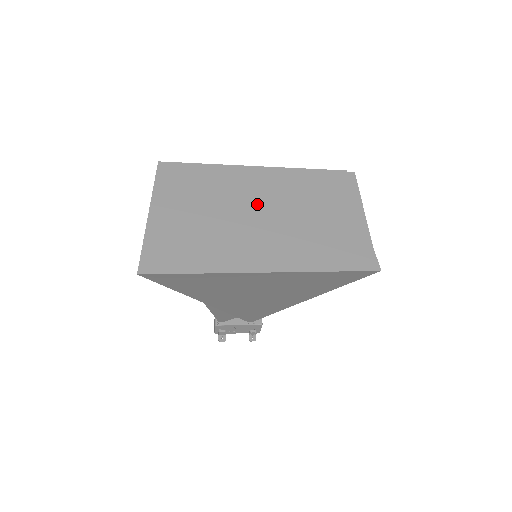
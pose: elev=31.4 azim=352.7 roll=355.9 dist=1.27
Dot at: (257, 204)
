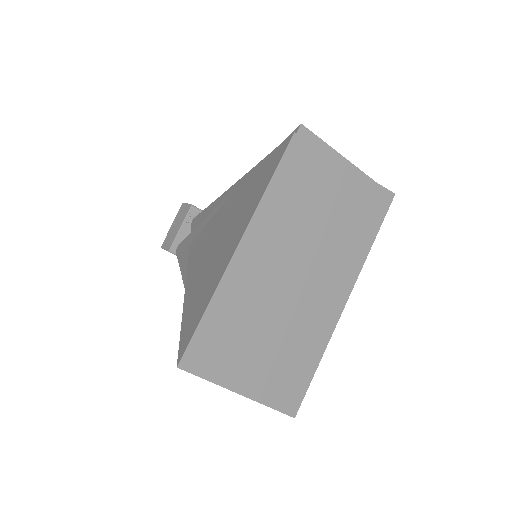
Dot at: (284, 274)
